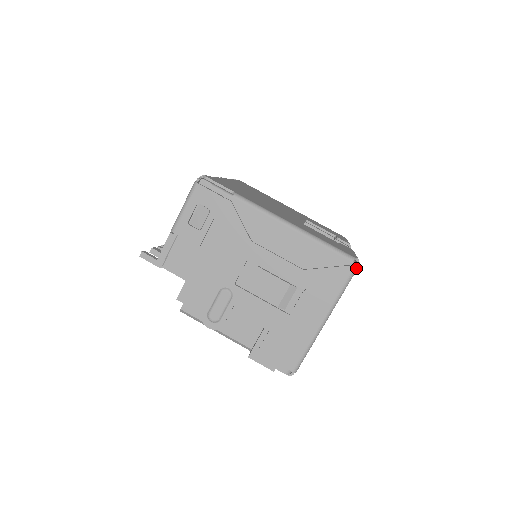
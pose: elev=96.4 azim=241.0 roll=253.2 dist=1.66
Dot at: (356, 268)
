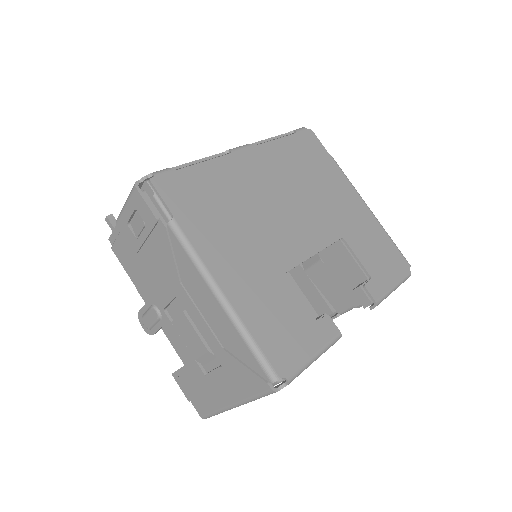
Dot at: (279, 388)
